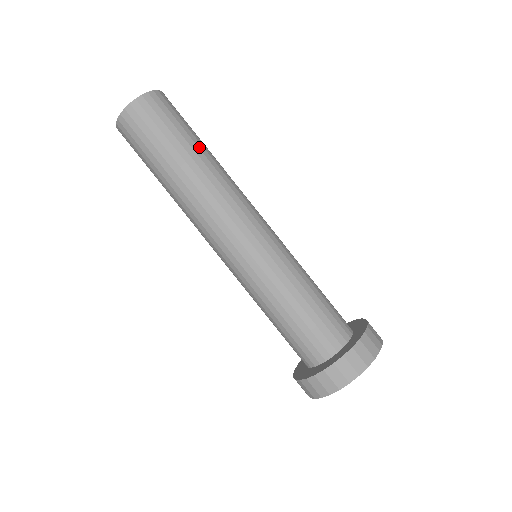
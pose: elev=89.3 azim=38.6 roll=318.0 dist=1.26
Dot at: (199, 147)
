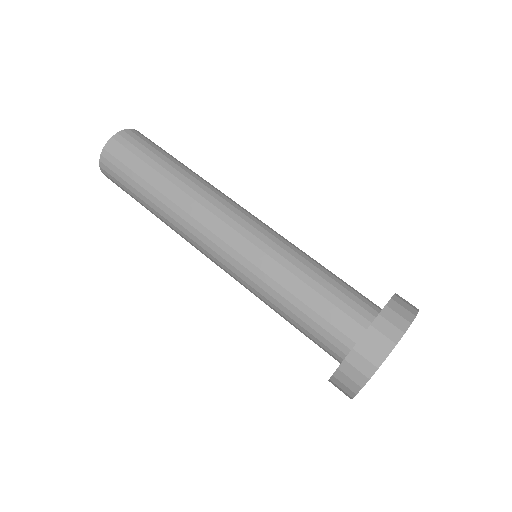
Dot at: occluded
